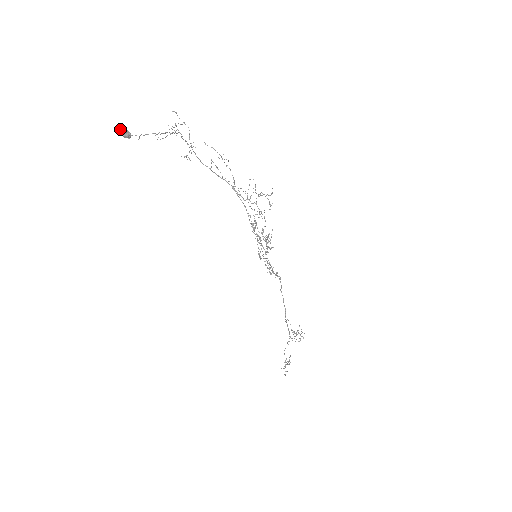
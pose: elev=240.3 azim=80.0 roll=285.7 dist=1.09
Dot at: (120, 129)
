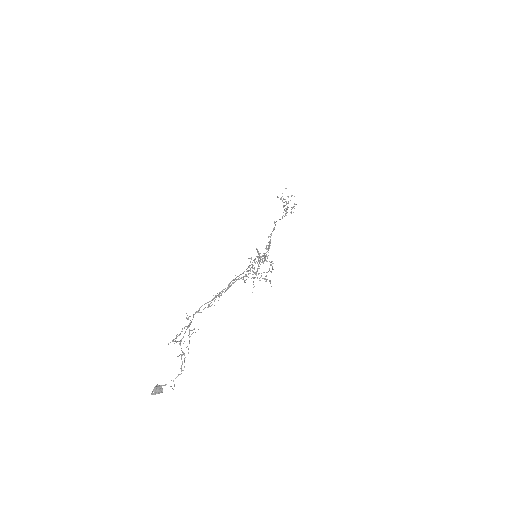
Dot at: (152, 393)
